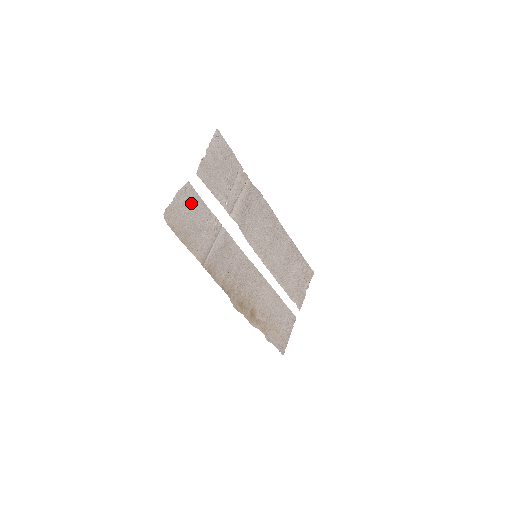
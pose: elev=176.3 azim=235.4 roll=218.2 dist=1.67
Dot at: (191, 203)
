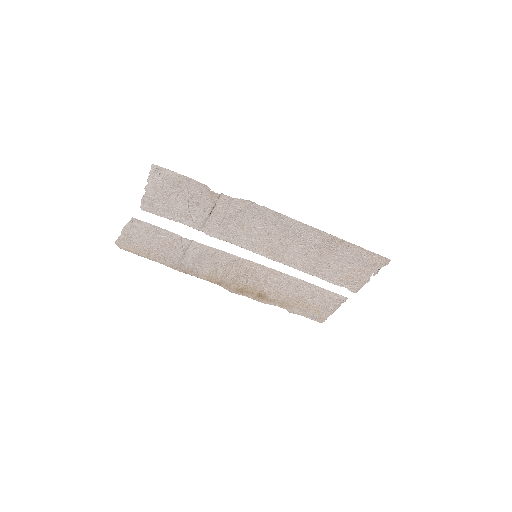
Dot at: (144, 231)
